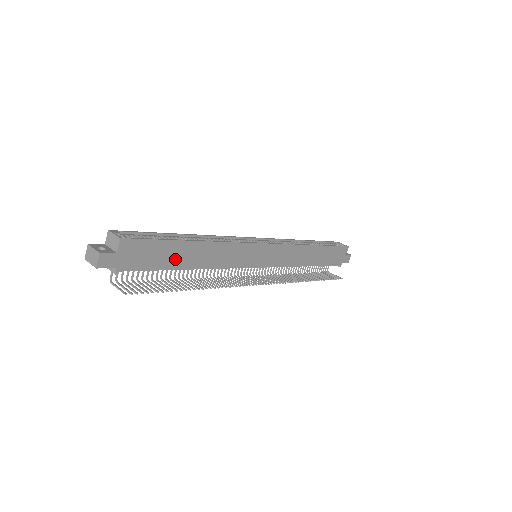
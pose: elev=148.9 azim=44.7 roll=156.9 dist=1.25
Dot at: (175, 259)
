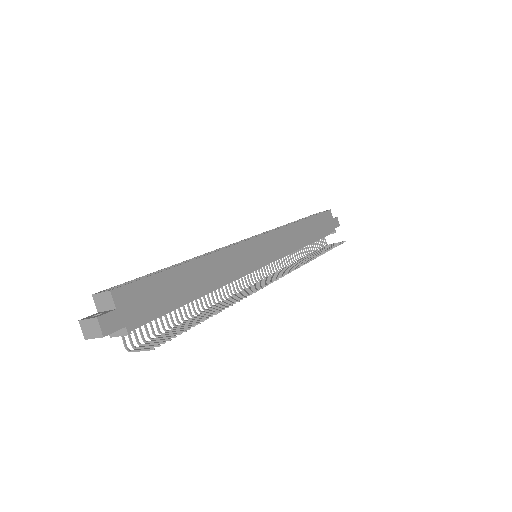
Dot at: (181, 290)
